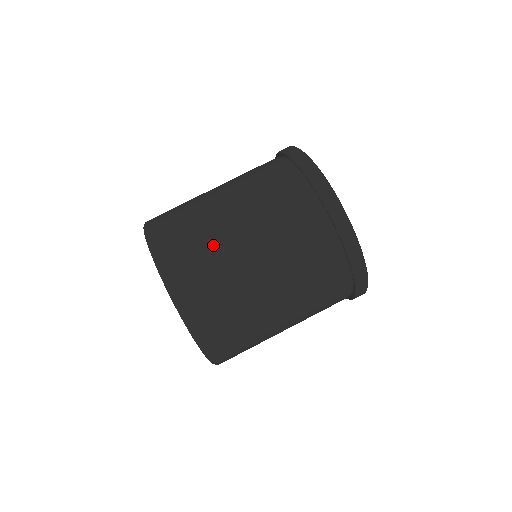
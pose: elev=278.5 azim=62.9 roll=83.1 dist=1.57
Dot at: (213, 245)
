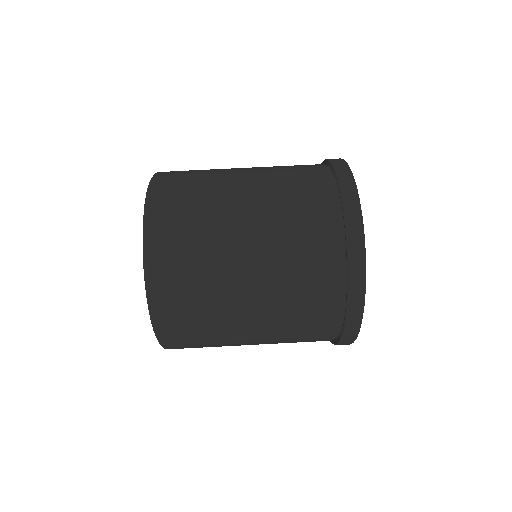
Dot at: (211, 199)
